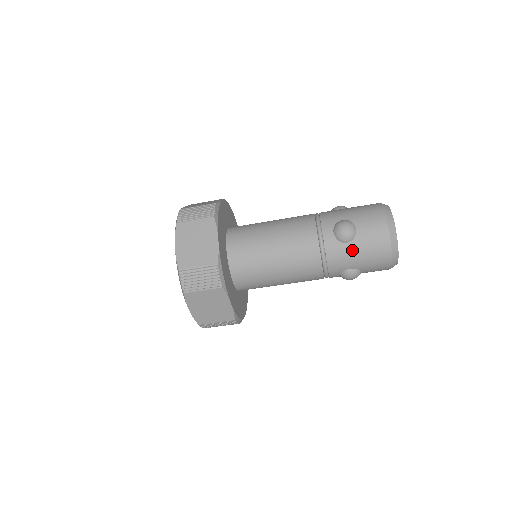
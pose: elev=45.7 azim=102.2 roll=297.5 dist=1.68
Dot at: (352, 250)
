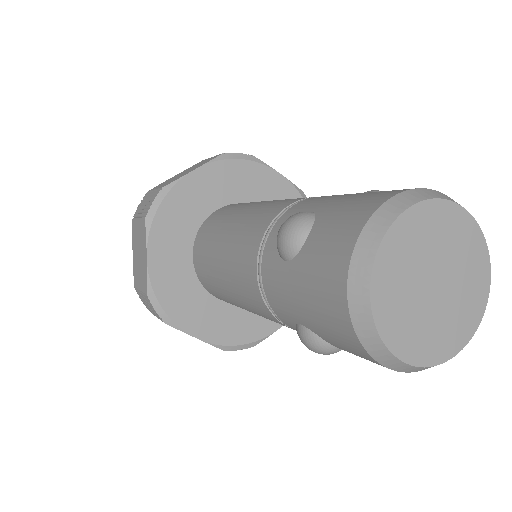
Dot at: occluded
